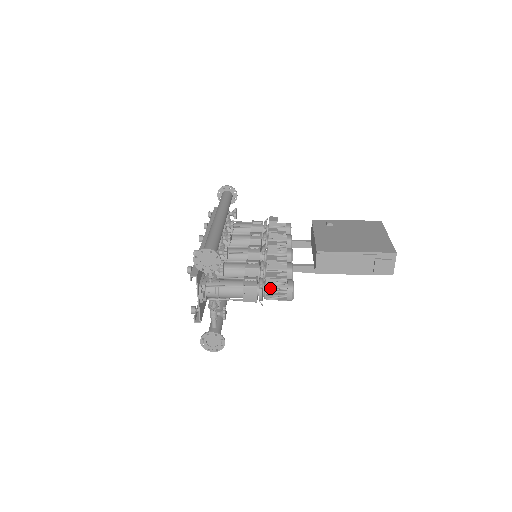
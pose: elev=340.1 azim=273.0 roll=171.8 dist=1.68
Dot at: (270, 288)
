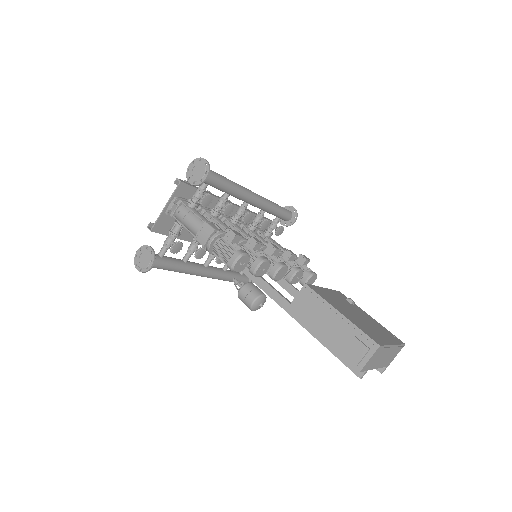
Dot at: (224, 241)
